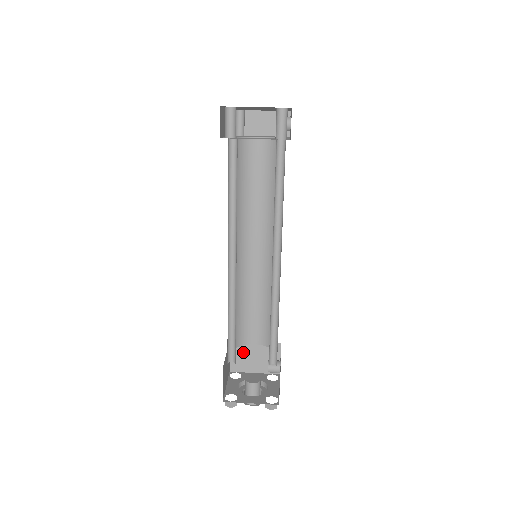
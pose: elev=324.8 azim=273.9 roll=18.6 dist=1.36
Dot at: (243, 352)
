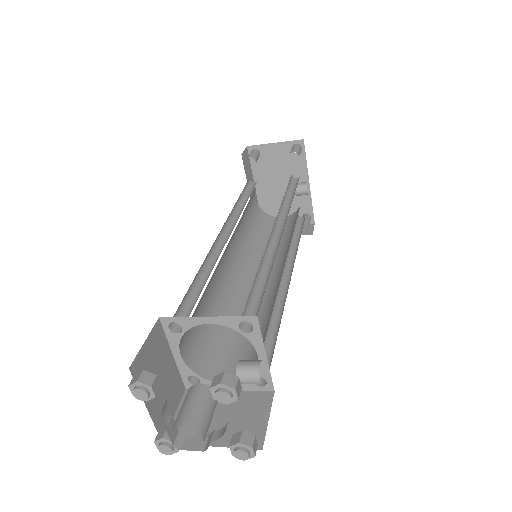
Dot at: occluded
